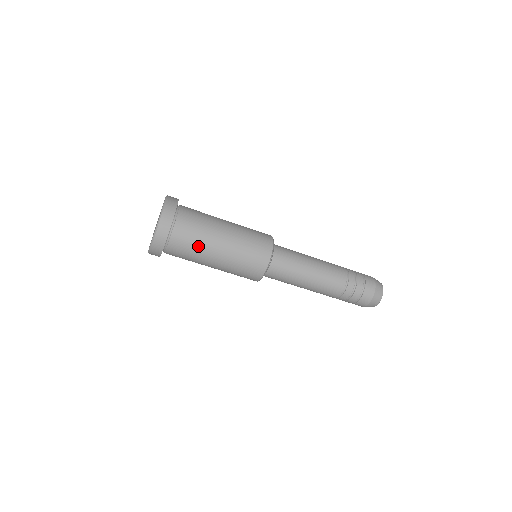
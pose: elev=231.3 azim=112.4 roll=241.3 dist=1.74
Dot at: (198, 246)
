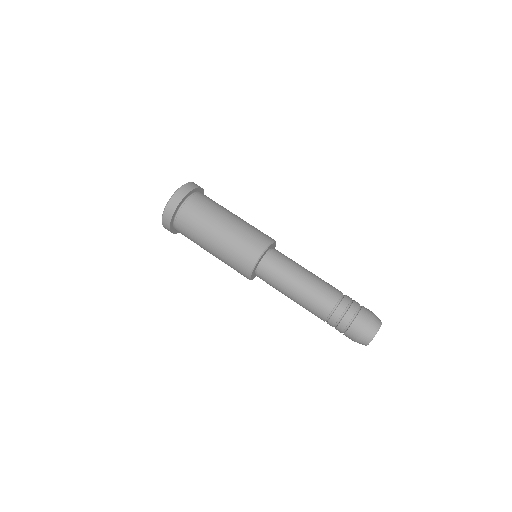
Dot at: (201, 223)
